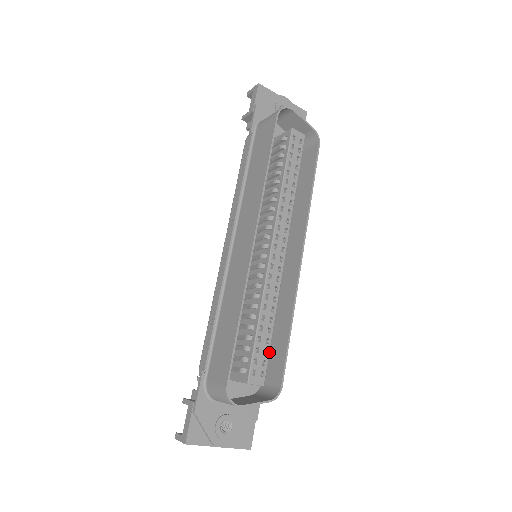
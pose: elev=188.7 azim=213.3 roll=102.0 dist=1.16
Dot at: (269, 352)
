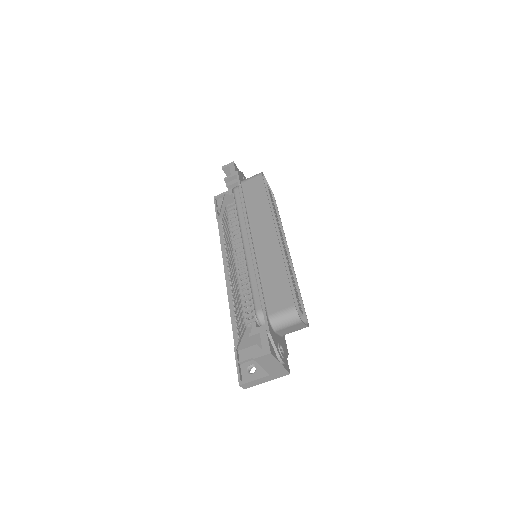
Dot at: occluded
